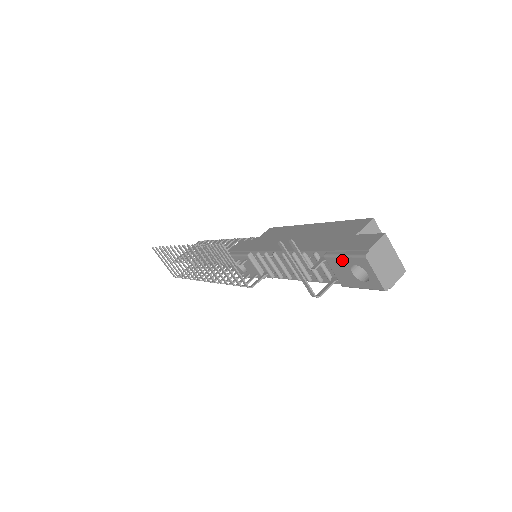
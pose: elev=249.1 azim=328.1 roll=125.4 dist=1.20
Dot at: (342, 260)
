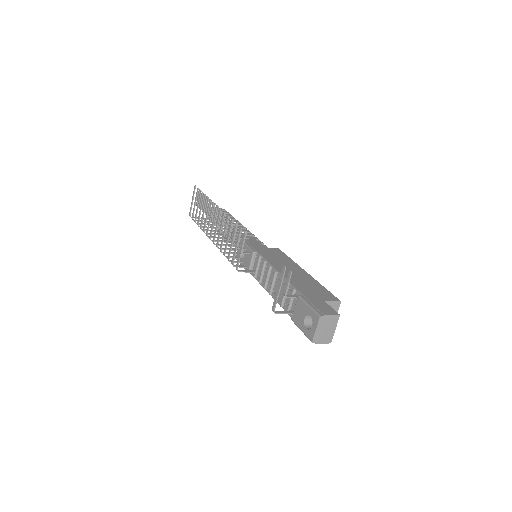
Dot at: (306, 307)
